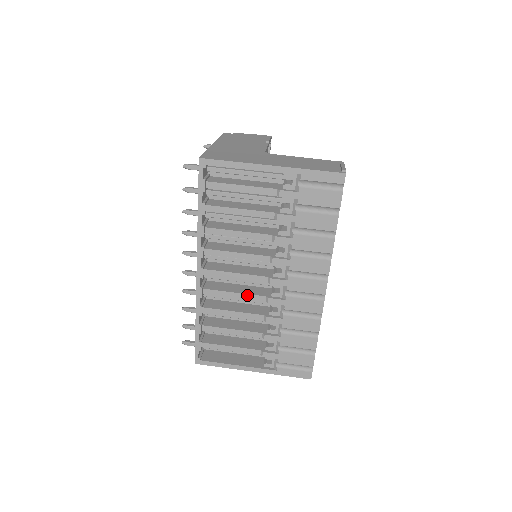
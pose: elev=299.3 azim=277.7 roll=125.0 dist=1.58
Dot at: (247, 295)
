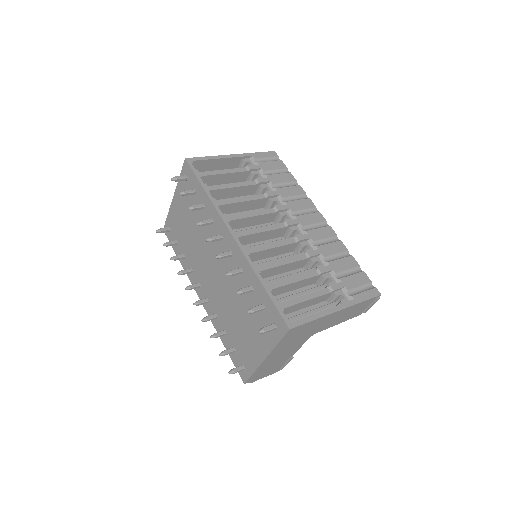
Dot at: (280, 242)
